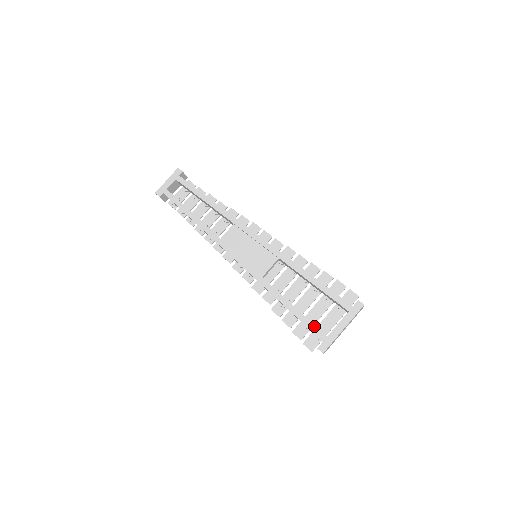
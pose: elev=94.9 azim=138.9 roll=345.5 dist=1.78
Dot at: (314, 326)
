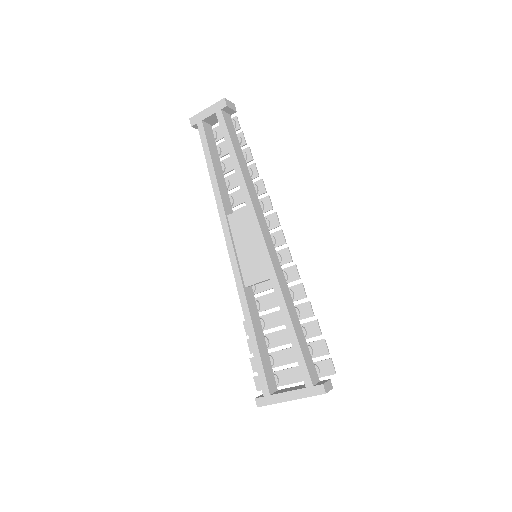
Dot at: (264, 375)
